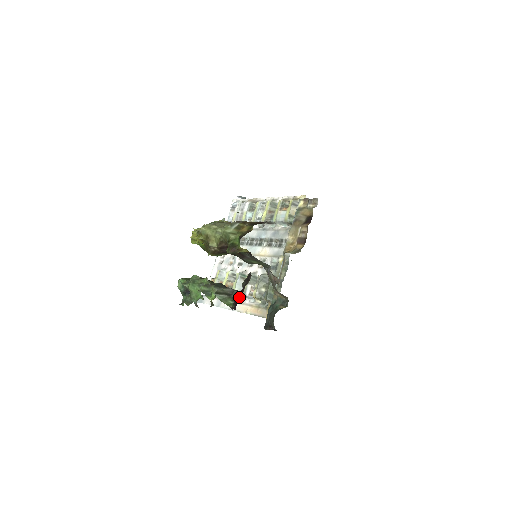
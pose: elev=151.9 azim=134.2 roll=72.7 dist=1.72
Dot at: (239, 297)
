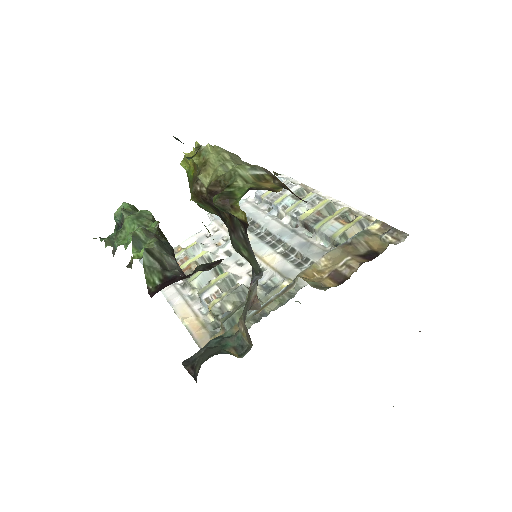
Dot at: (173, 281)
